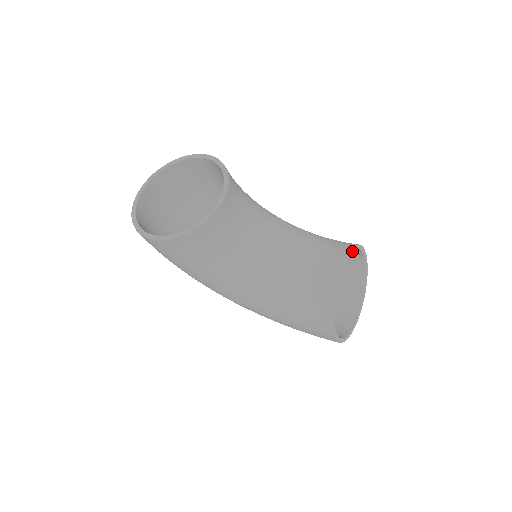
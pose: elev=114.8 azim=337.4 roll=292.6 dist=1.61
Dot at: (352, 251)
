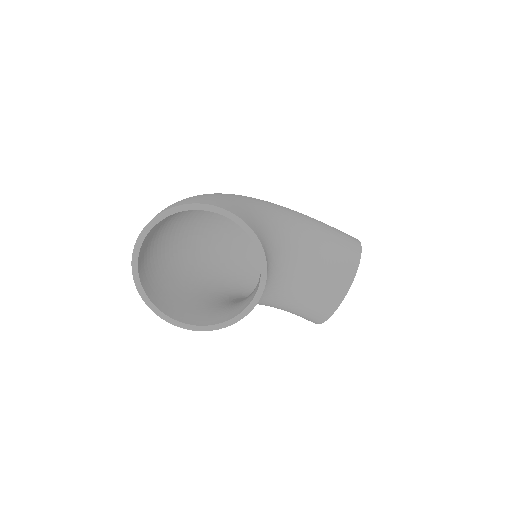
Dot at: (355, 272)
